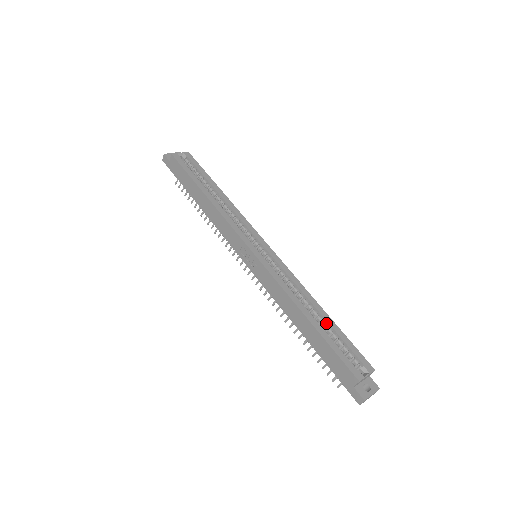
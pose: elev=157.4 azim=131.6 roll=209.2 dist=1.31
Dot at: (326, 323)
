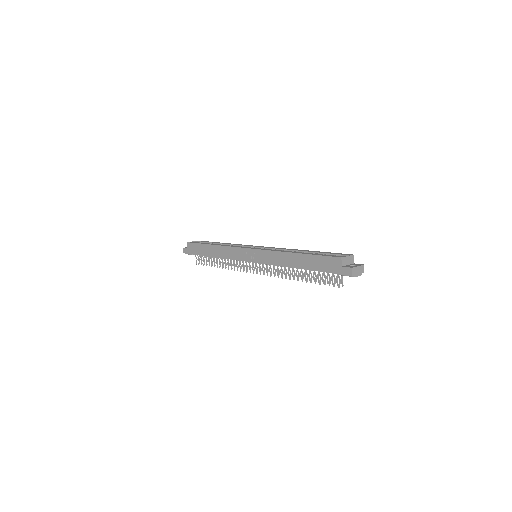
Dot at: occluded
